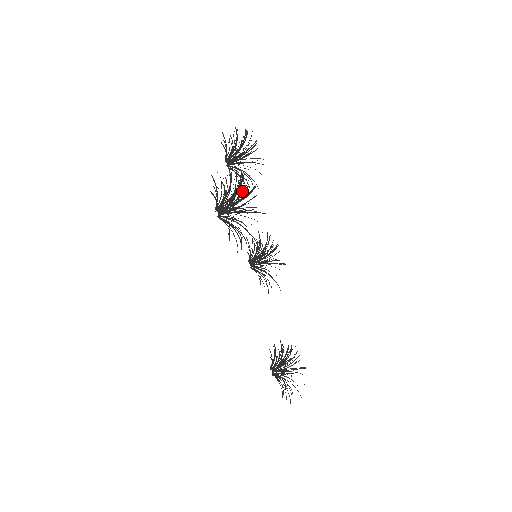
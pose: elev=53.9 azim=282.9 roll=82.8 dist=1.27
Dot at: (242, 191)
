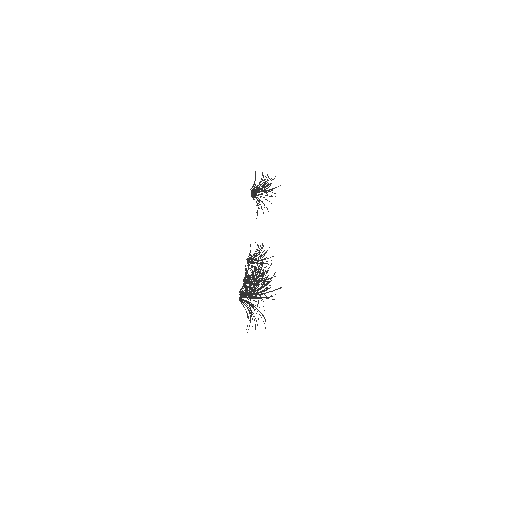
Dot at: occluded
